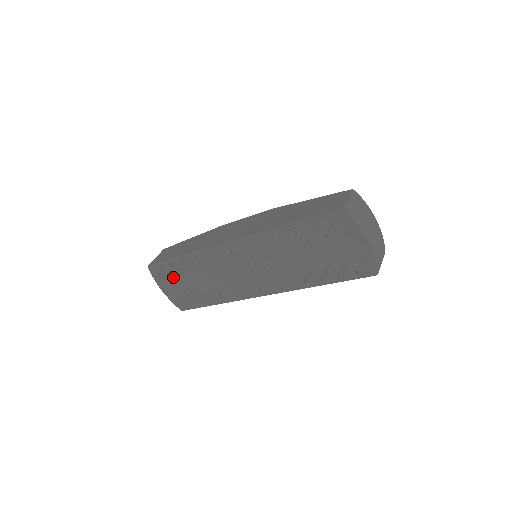
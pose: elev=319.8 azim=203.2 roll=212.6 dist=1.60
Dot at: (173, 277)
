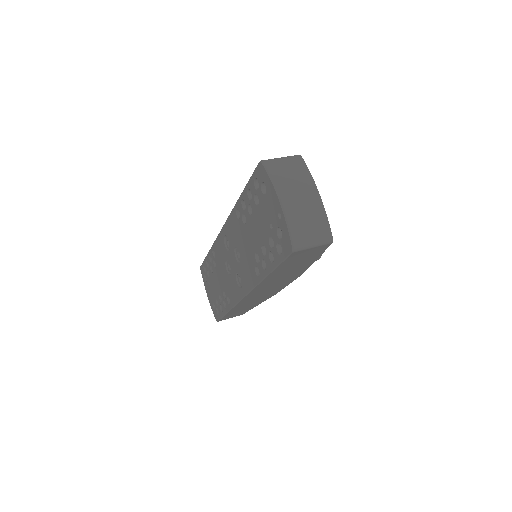
Dot at: (209, 278)
